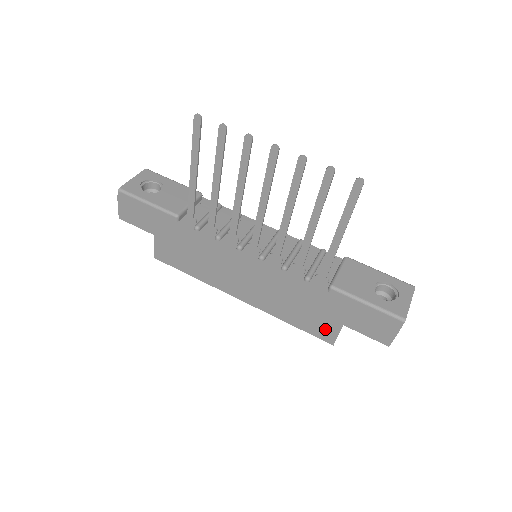
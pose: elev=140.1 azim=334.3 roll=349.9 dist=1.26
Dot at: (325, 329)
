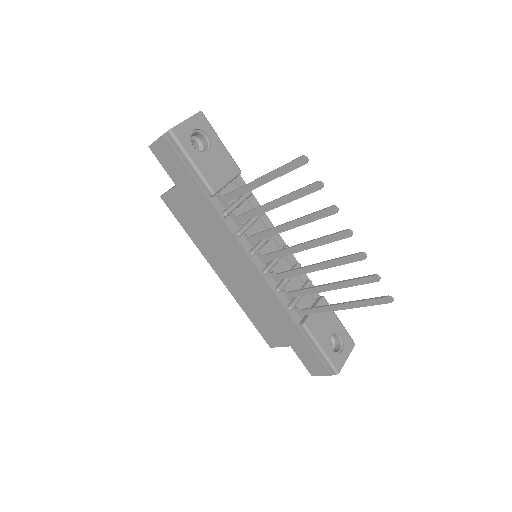
Dot at: (274, 338)
